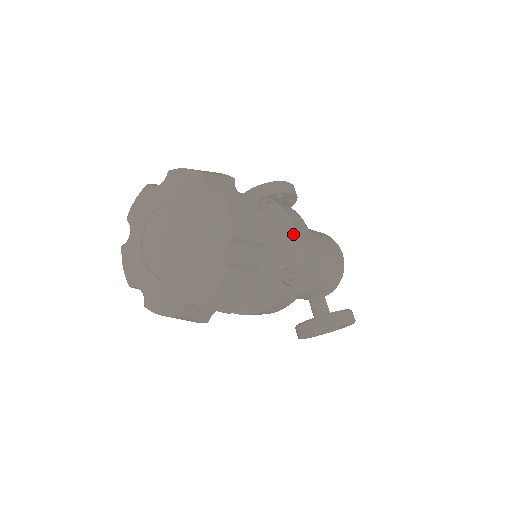
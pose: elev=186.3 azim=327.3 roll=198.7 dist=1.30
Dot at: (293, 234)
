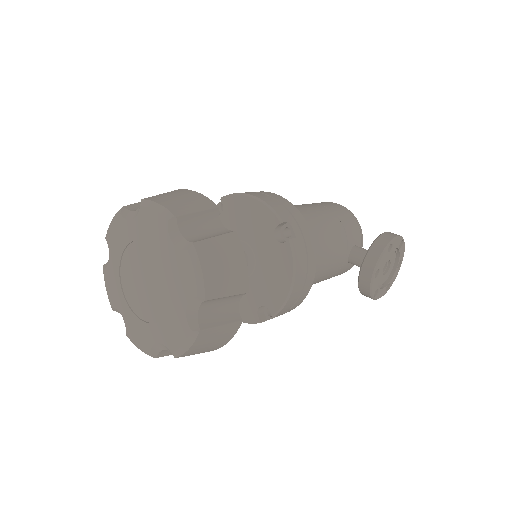
Dot at: (254, 200)
